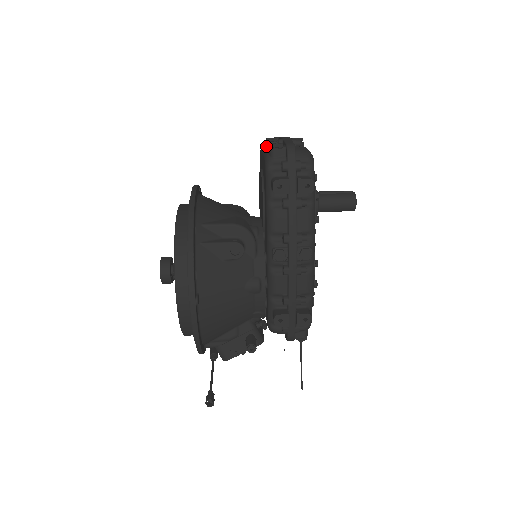
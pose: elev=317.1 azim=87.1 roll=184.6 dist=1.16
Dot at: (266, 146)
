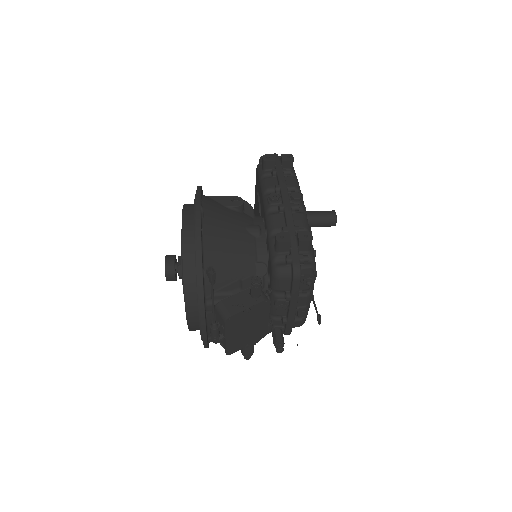
Dot at: occluded
